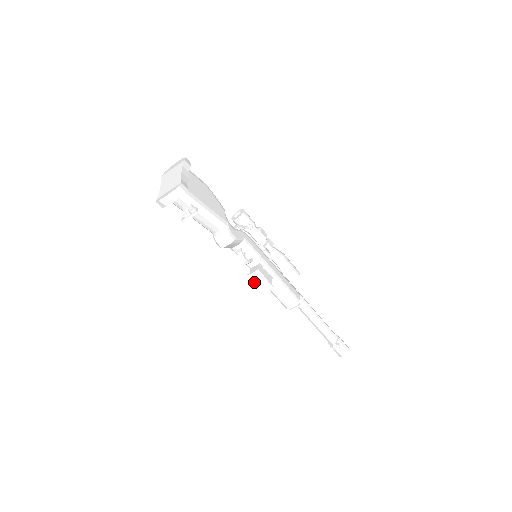
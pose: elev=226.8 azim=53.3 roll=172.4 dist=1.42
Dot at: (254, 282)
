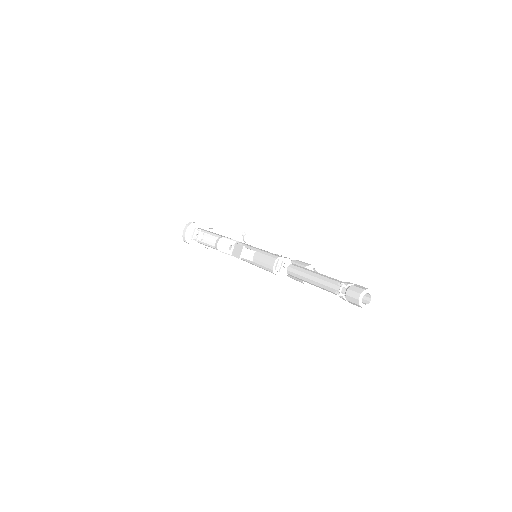
Dot at: (235, 255)
